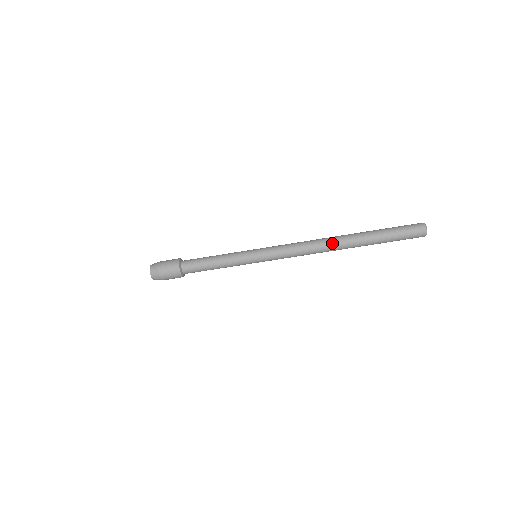
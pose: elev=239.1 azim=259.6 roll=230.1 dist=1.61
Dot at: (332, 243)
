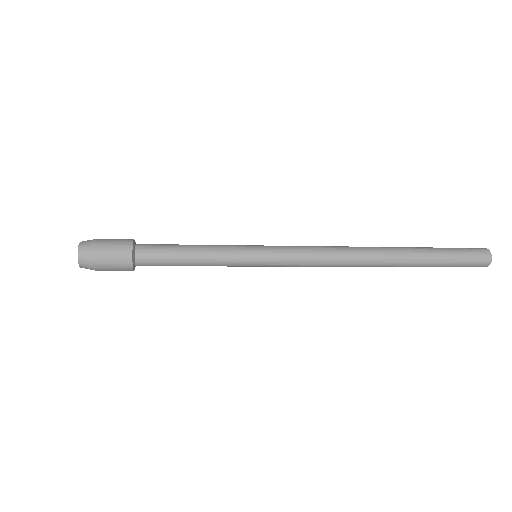
Dot at: occluded
